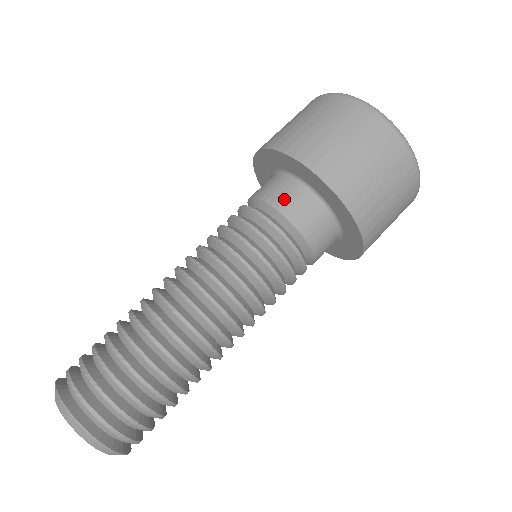
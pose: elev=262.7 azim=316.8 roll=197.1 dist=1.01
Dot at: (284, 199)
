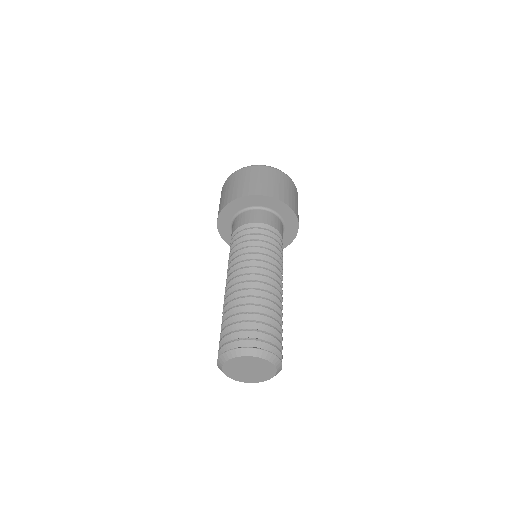
Dot at: (244, 220)
